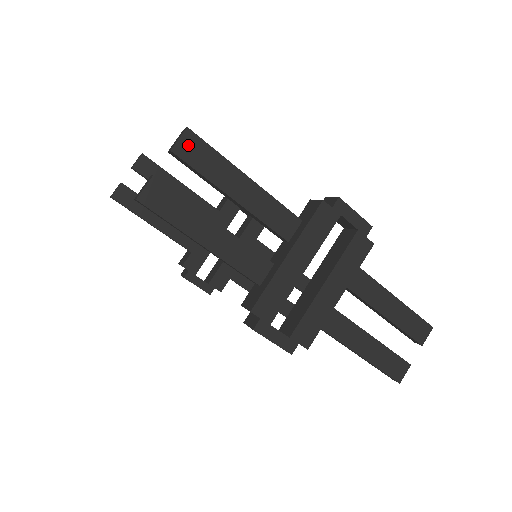
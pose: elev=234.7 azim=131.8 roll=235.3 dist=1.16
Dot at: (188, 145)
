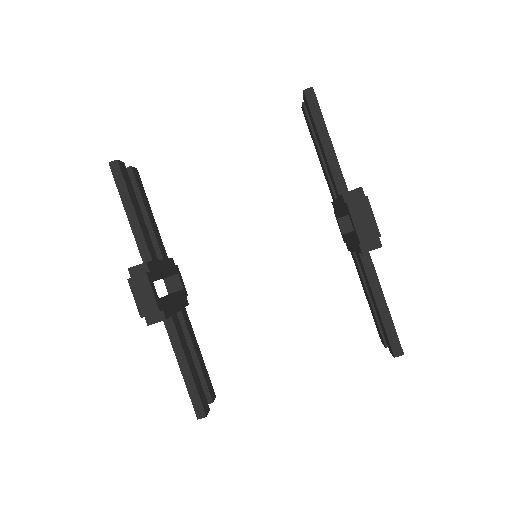
Dot at: occluded
